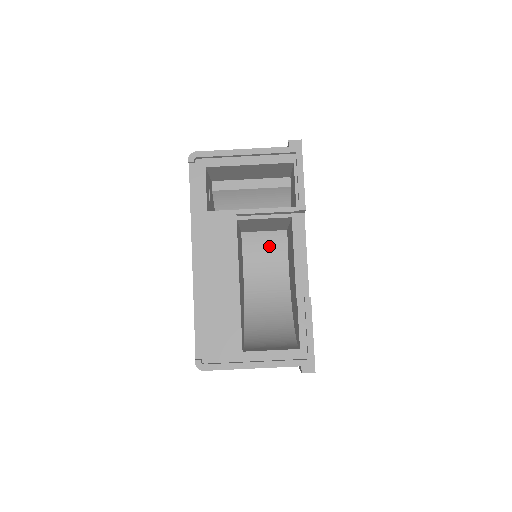
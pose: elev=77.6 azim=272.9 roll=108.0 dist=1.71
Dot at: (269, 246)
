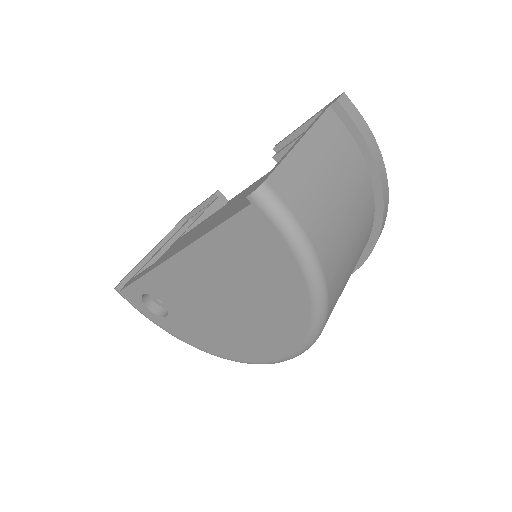
Dot at: occluded
